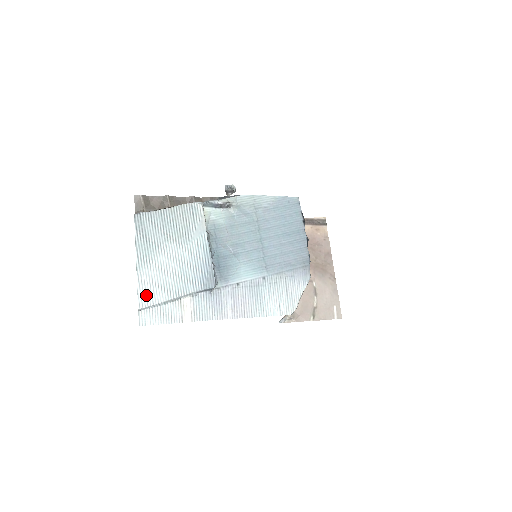
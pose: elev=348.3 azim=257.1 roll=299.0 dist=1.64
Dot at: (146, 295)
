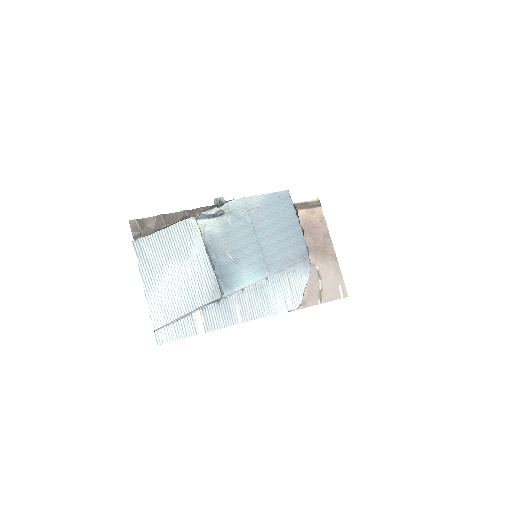
Dot at: (158, 316)
